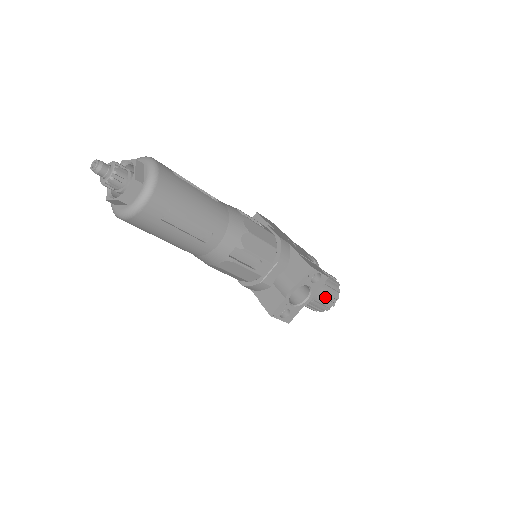
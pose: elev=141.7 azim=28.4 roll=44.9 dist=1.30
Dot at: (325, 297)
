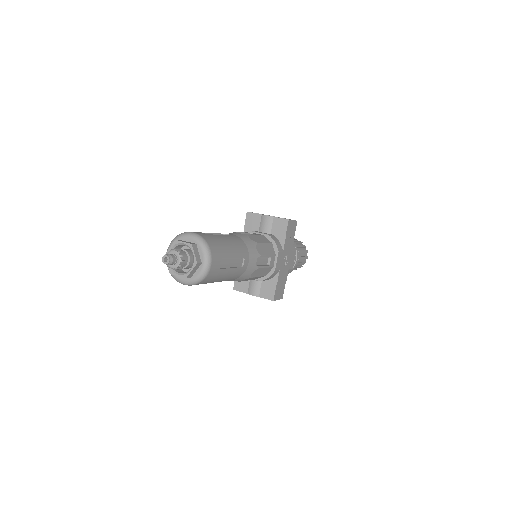
Dot at: occluded
